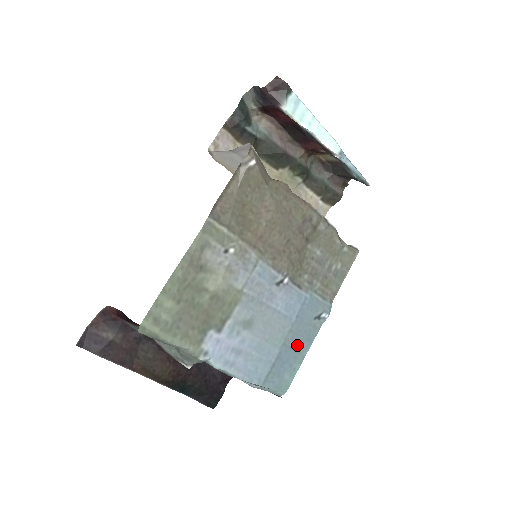
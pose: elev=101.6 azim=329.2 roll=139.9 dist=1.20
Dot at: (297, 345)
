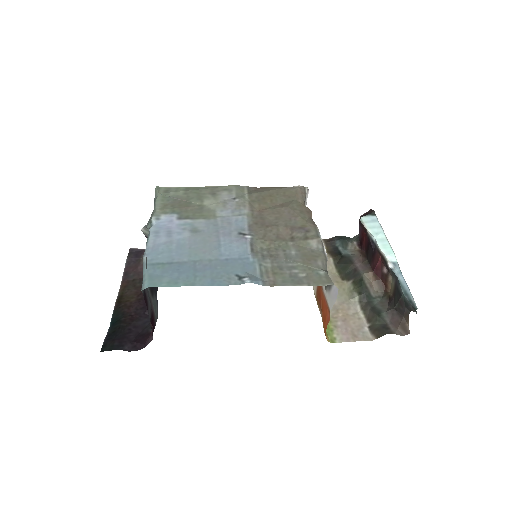
Dot at: (201, 273)
